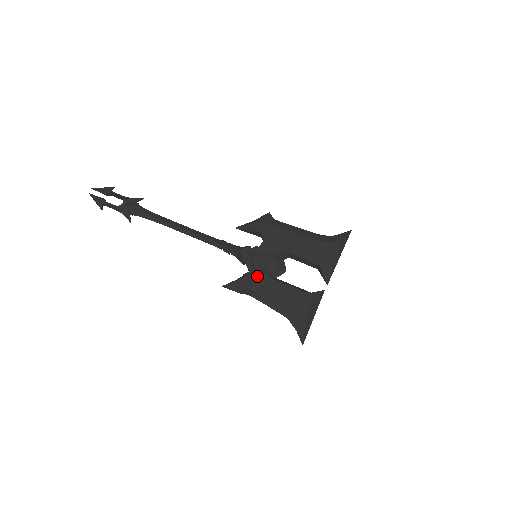
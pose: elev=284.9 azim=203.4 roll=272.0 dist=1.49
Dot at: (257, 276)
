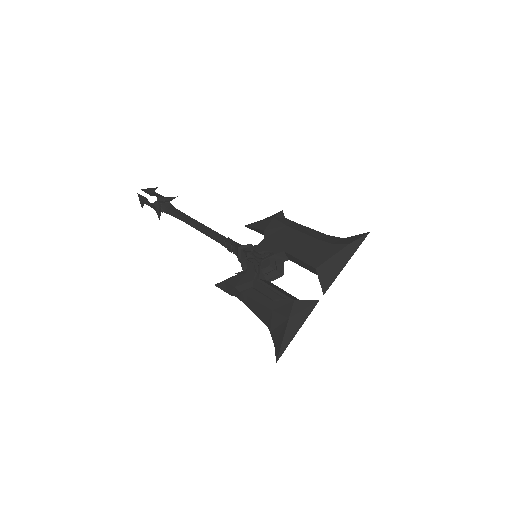
Dot at: (247, 276)
